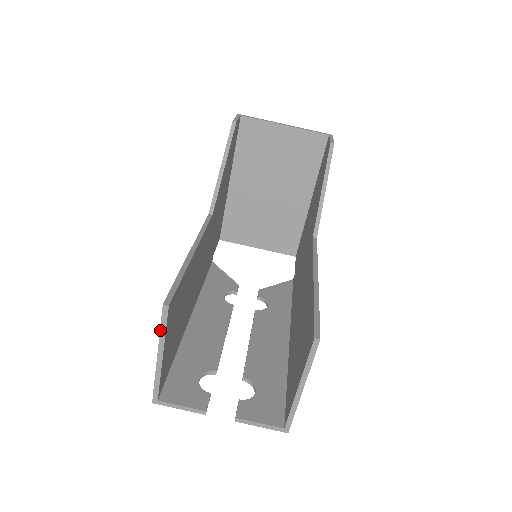
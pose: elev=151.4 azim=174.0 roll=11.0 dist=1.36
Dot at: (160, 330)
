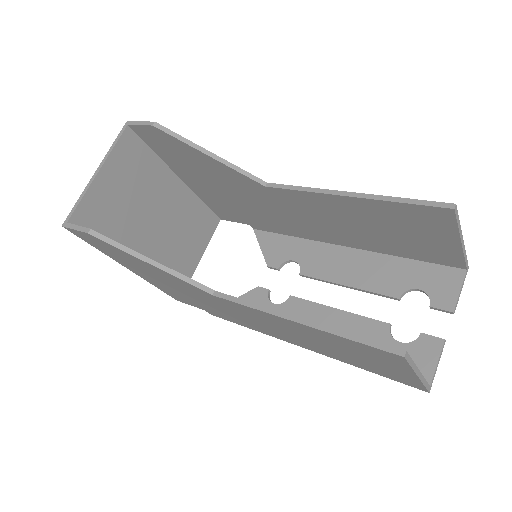
Dot at: (411, 367)
